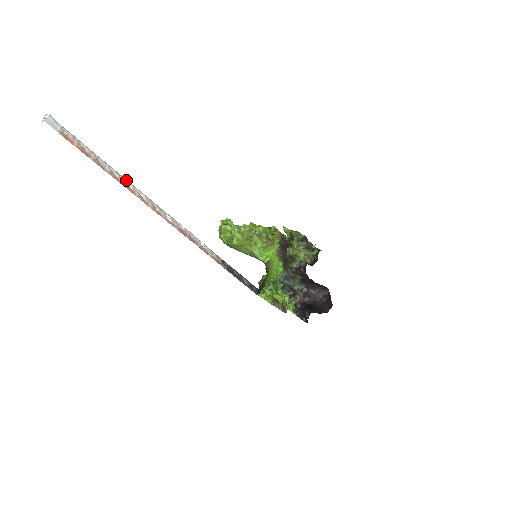
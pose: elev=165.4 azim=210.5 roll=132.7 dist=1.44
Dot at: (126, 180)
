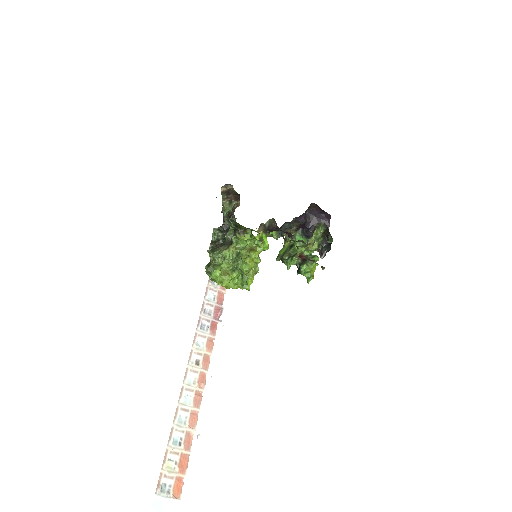
Dot at: (180, 400)
